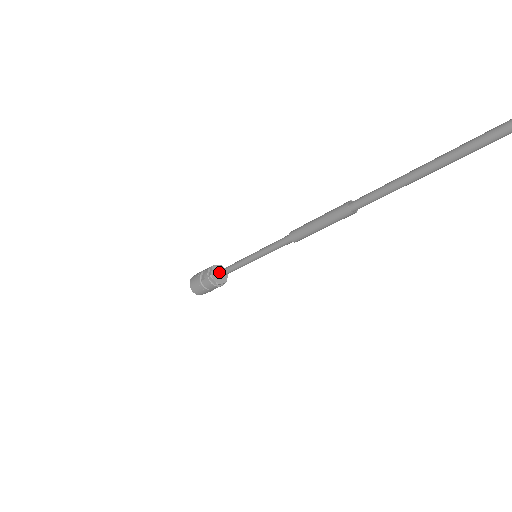
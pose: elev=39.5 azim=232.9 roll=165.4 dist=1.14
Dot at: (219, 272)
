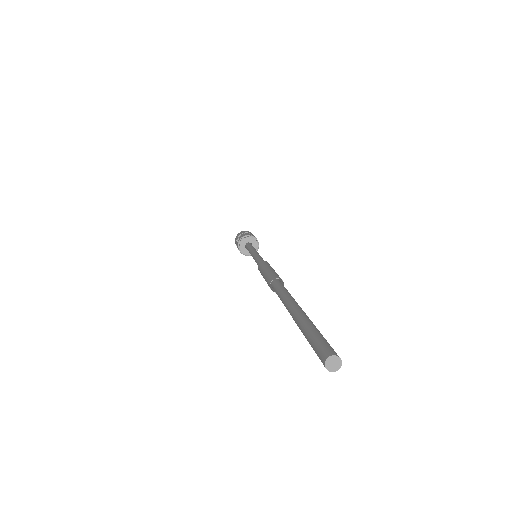
Dot at: (246, 246)
